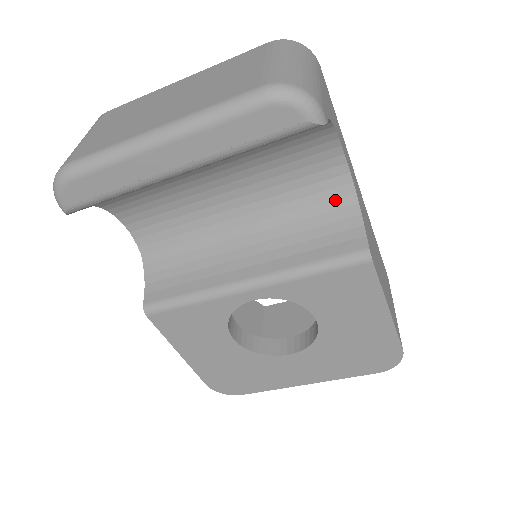
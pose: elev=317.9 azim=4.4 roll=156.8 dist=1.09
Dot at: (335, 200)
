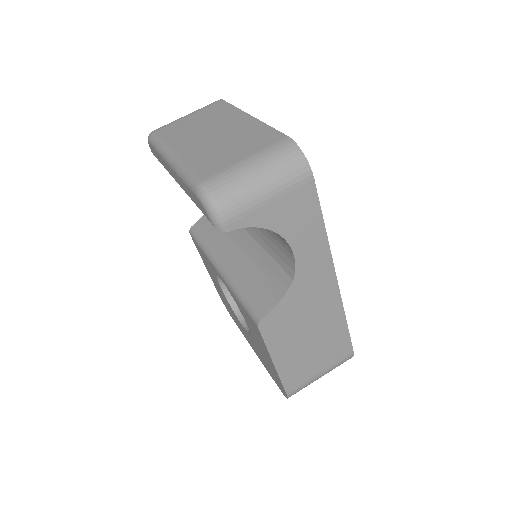
Dot at: (284, 272)
